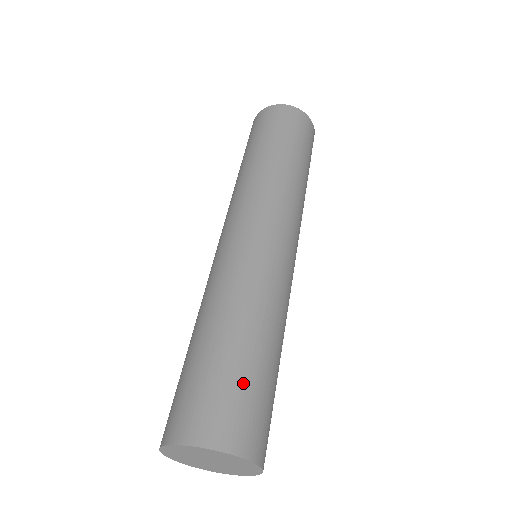
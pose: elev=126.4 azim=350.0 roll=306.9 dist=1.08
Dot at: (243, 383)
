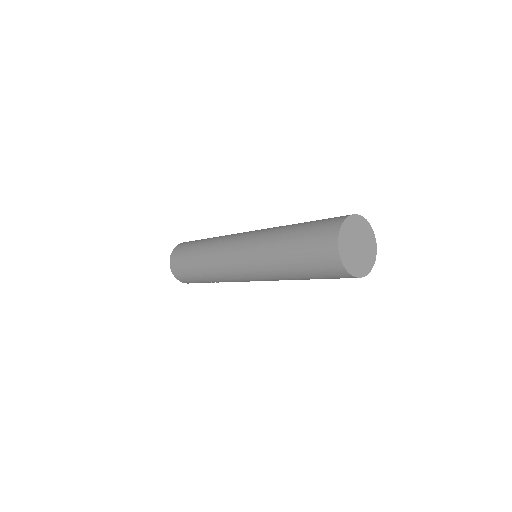
Dot at: (318, 221)
